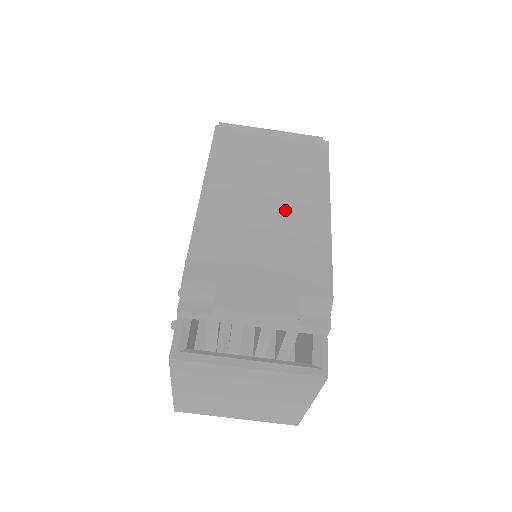
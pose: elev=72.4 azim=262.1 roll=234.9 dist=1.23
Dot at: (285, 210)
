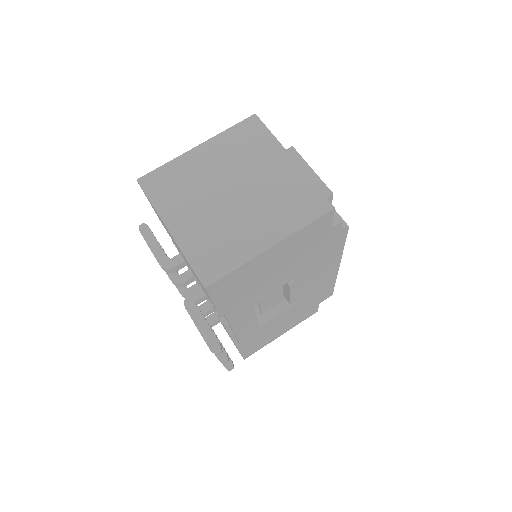
Dot at: occluded
